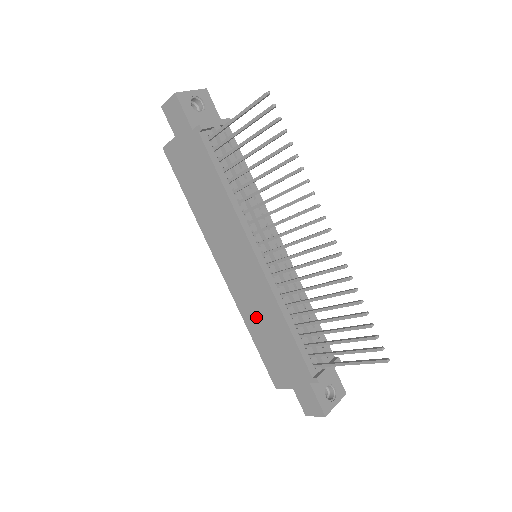
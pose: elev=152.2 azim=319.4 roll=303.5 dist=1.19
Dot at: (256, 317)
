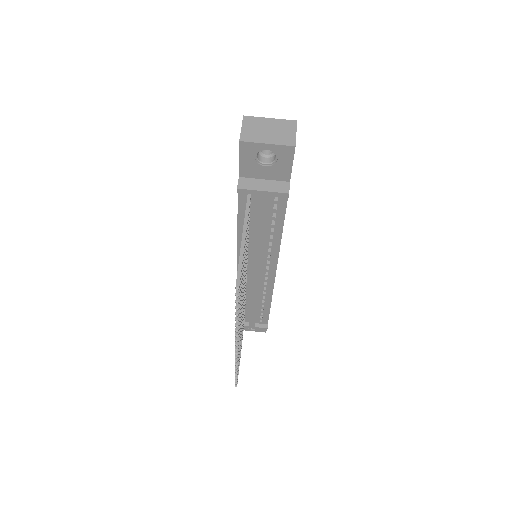
Dot at: occluded
